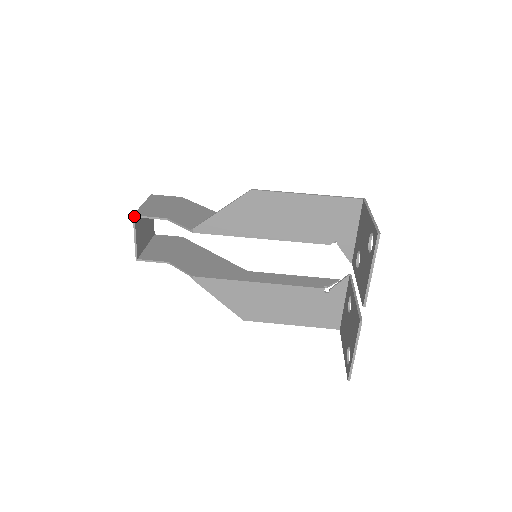
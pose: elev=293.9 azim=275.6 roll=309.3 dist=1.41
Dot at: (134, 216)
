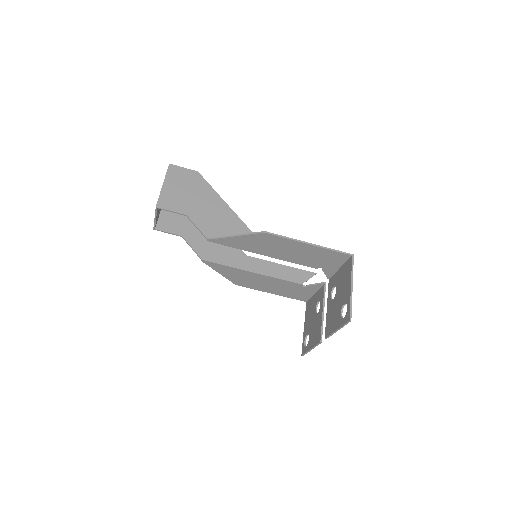
Dot at: (157, 208)
